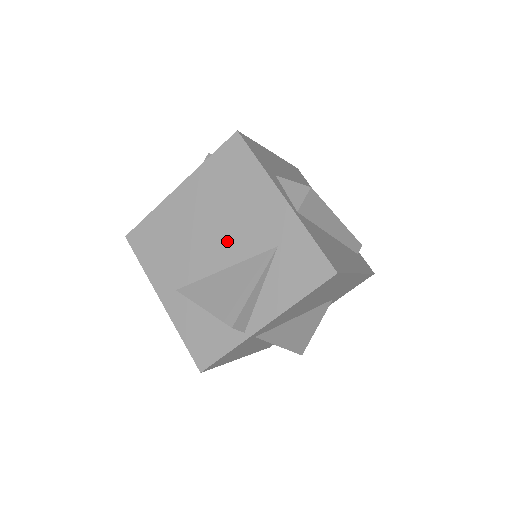
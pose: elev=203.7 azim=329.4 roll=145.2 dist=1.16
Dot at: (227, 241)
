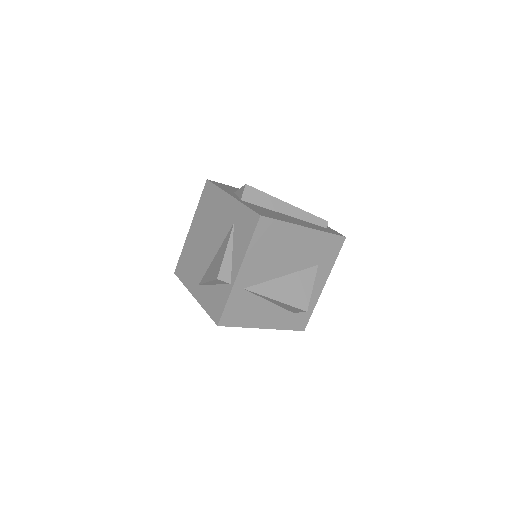
Dot at: (214, 238)
